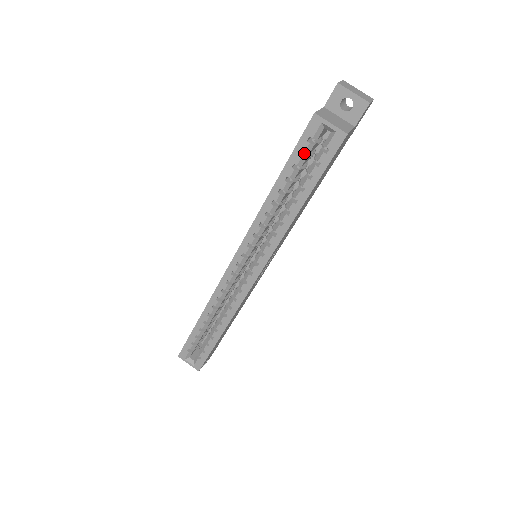
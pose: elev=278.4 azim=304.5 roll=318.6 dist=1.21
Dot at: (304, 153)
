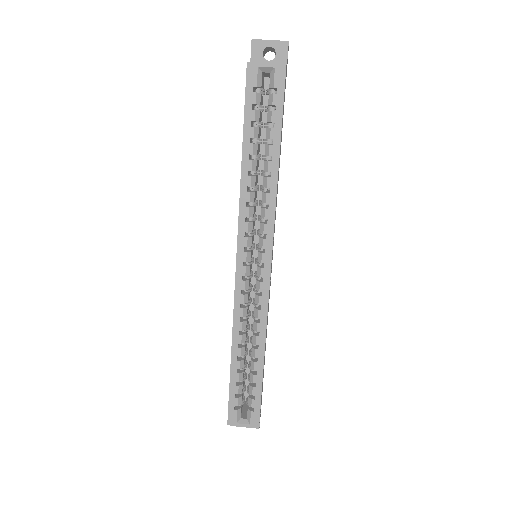
Dot at: occluded
